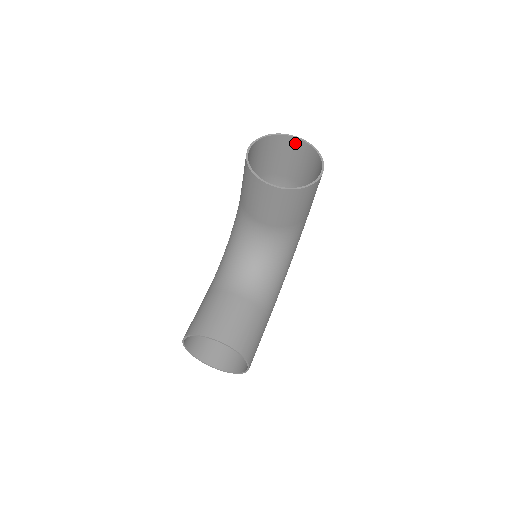
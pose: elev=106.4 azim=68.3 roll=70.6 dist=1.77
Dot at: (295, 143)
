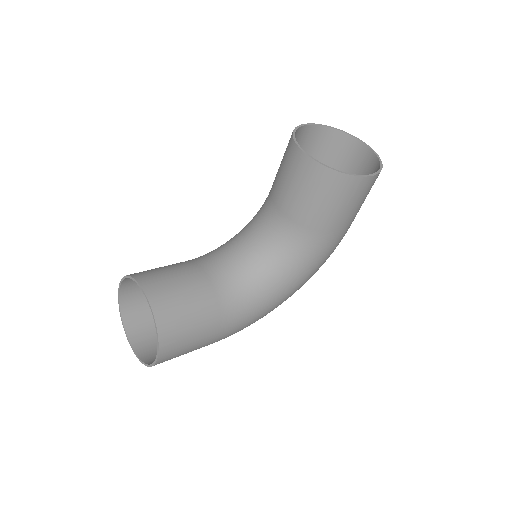
Dot at: (363, 153)
